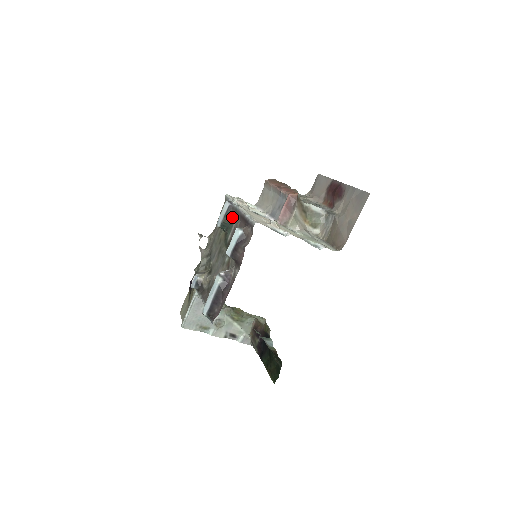
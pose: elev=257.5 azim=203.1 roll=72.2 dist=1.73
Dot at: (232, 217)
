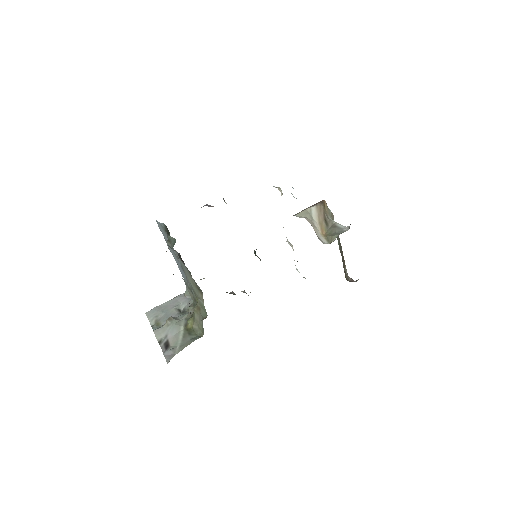
Dot at: occluded
